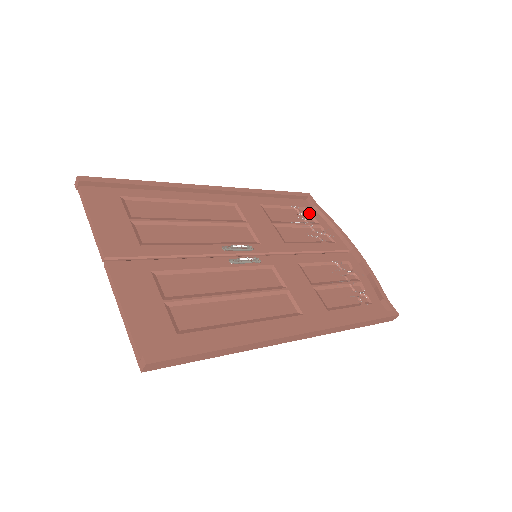
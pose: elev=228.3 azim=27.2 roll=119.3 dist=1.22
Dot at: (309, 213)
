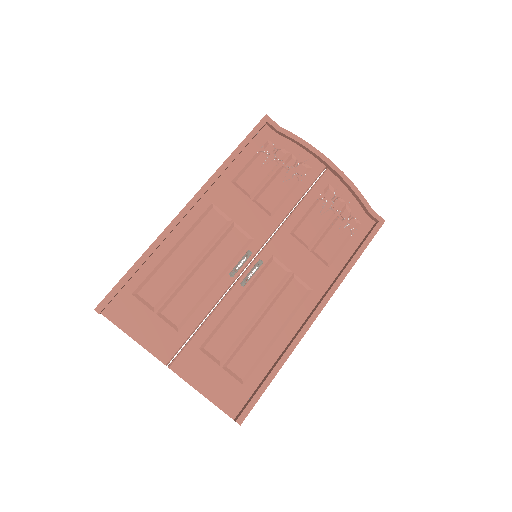
Dot at: (276, 145)
